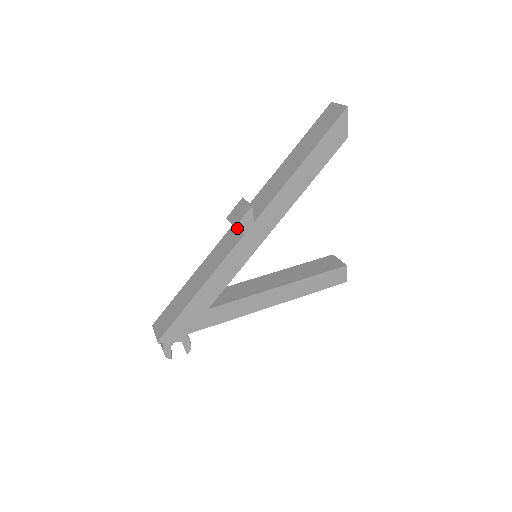
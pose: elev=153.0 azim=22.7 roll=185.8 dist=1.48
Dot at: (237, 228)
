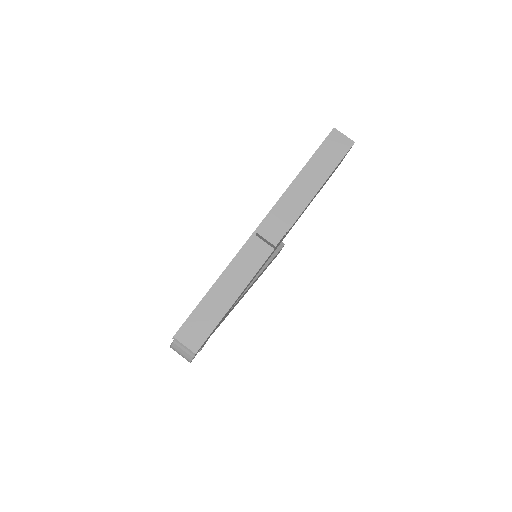
Dot at: occluded
